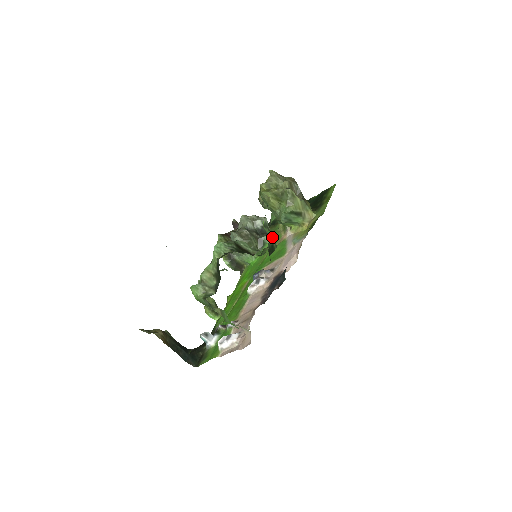
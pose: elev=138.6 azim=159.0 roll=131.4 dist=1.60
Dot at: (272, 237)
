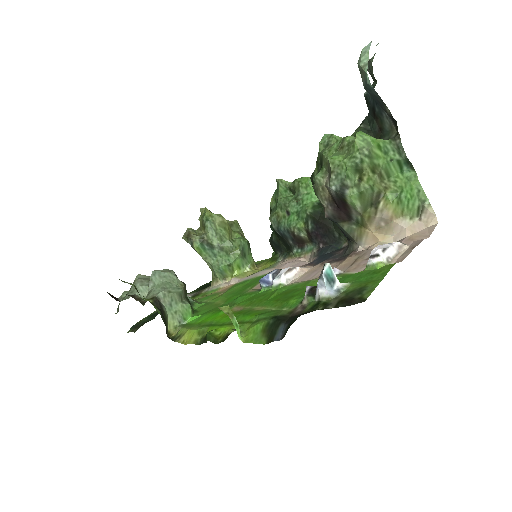
Dot at: occluded
